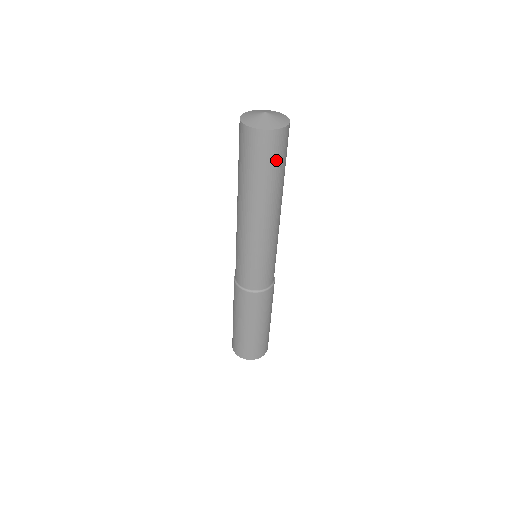
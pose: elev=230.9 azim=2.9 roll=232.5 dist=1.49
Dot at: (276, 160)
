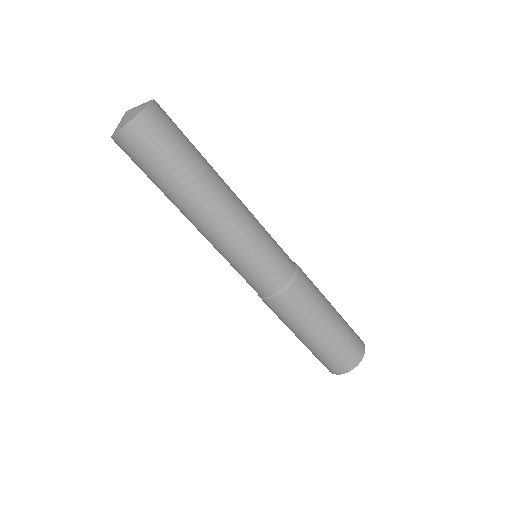
Dot at: (170, 141)
